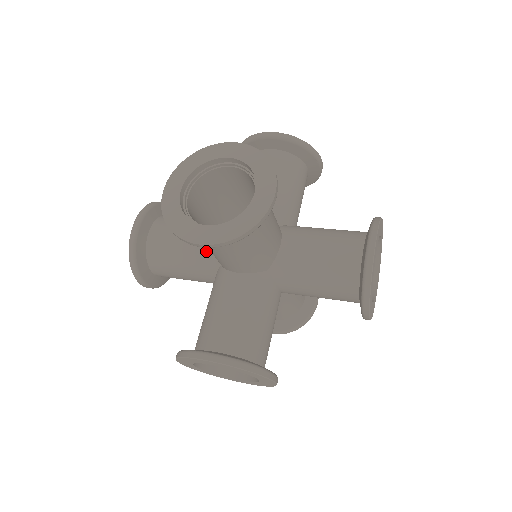
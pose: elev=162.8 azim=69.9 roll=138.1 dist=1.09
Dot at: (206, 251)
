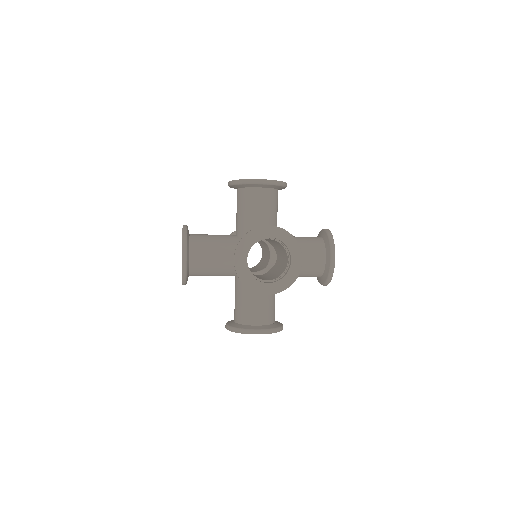
Dot at: (233, 265)
